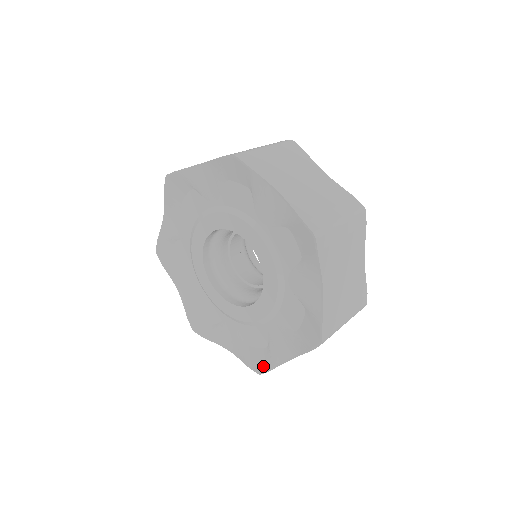
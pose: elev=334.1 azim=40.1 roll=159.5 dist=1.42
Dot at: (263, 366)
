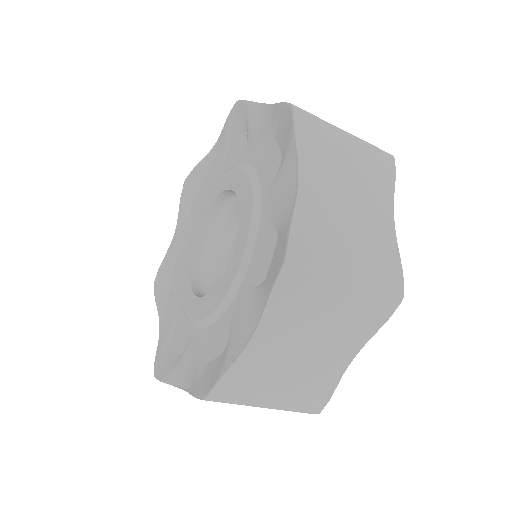
Dot at: (282, 247)
